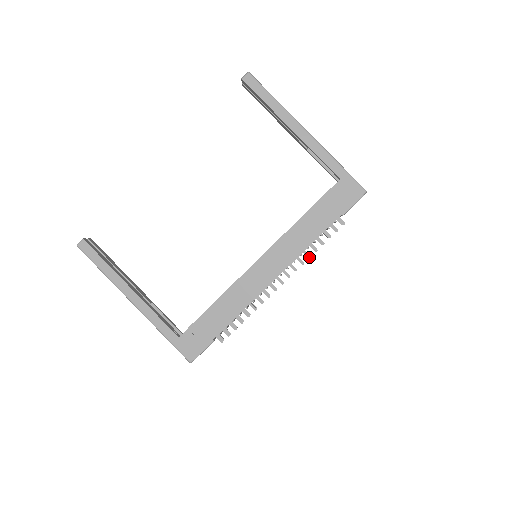
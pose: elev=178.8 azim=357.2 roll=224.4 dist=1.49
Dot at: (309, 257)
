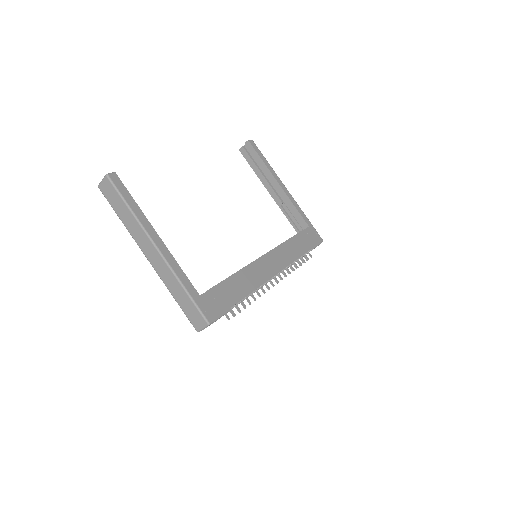
Dot at: (294, 270)
